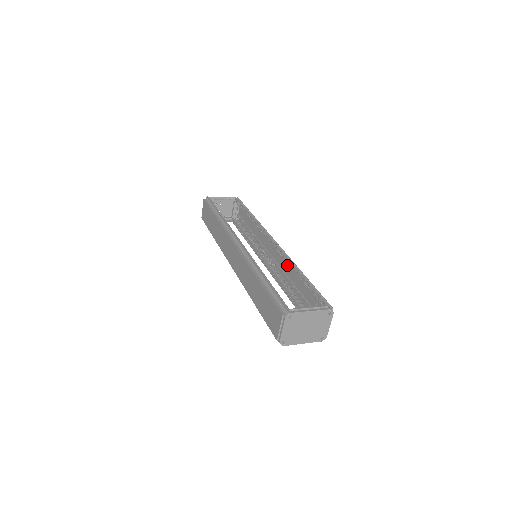
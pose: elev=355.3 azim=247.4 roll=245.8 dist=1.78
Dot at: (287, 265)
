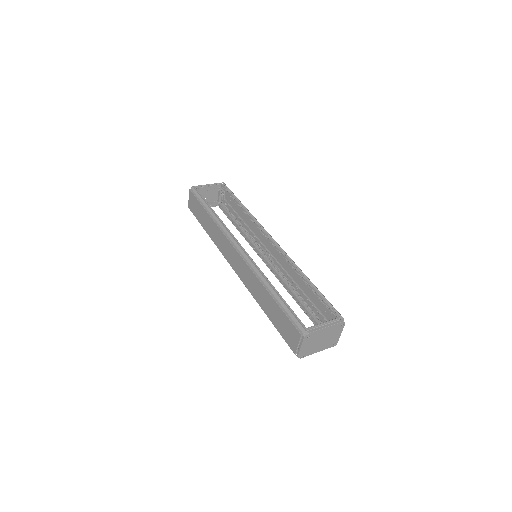
Dot at: occluded
